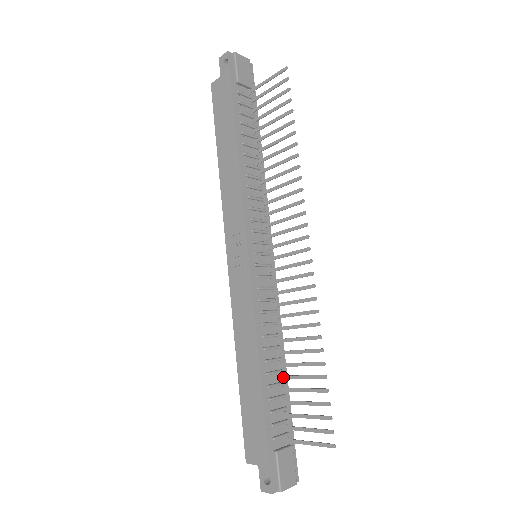
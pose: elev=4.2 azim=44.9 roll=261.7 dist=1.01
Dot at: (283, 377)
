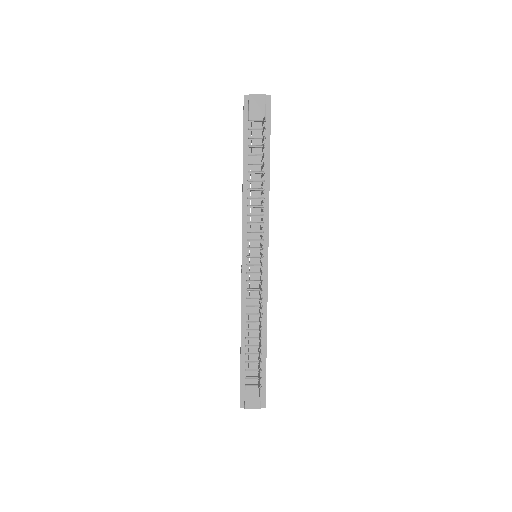
Dot at: (259, 343)
